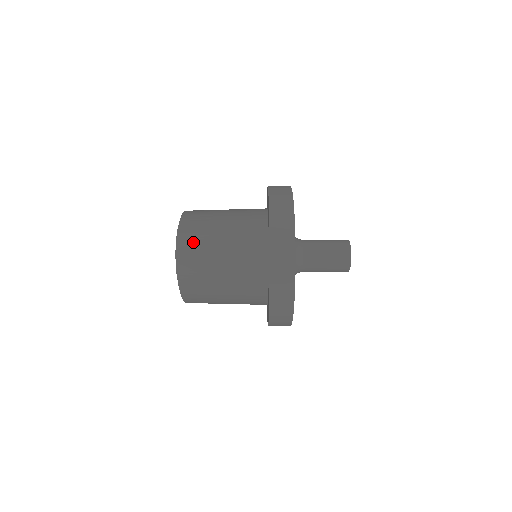
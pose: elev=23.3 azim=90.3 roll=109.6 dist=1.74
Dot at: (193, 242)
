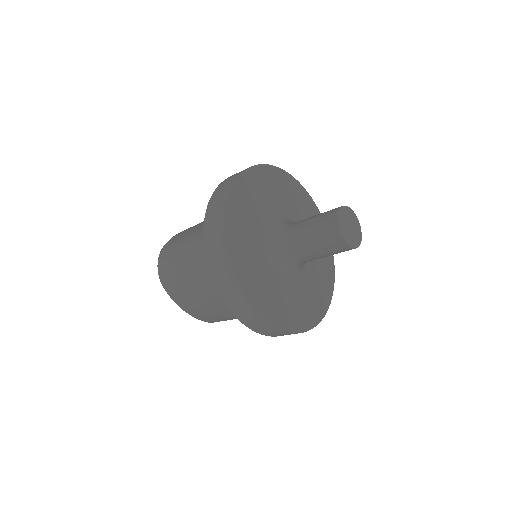
Dot at: (169, 252)
